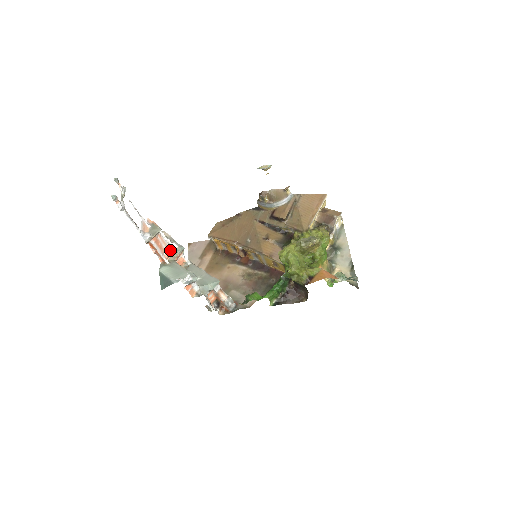
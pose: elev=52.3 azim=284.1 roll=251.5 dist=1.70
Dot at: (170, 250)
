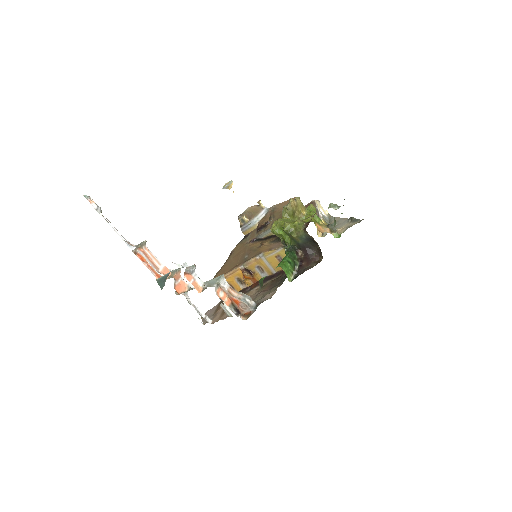
Dot at: (165, 269)
